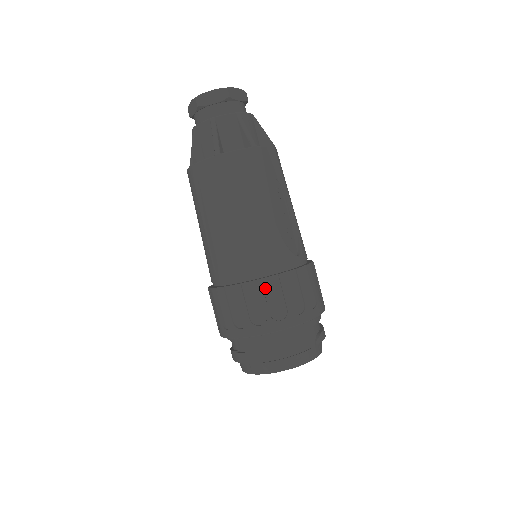
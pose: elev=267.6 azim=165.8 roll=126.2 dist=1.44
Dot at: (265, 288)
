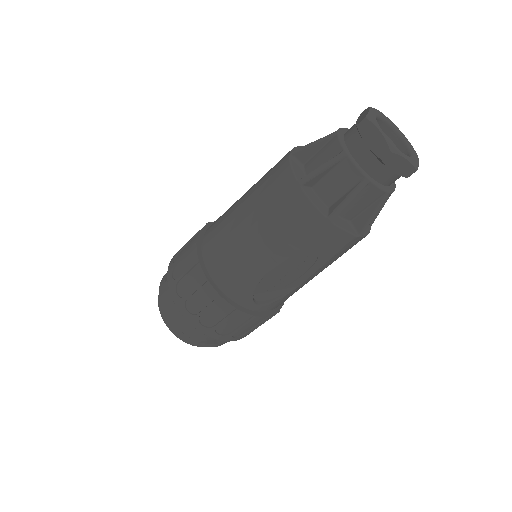
Dot at: (203, 287)
